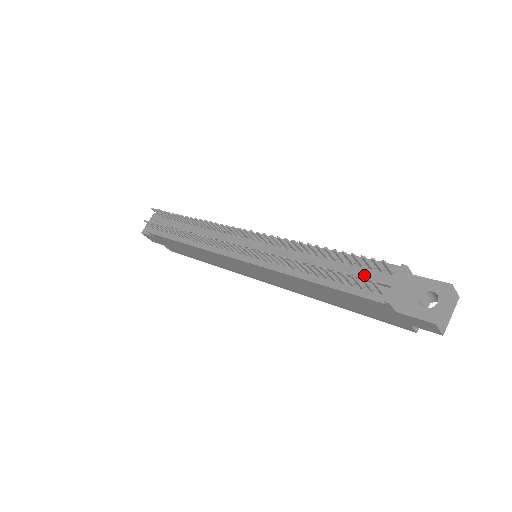
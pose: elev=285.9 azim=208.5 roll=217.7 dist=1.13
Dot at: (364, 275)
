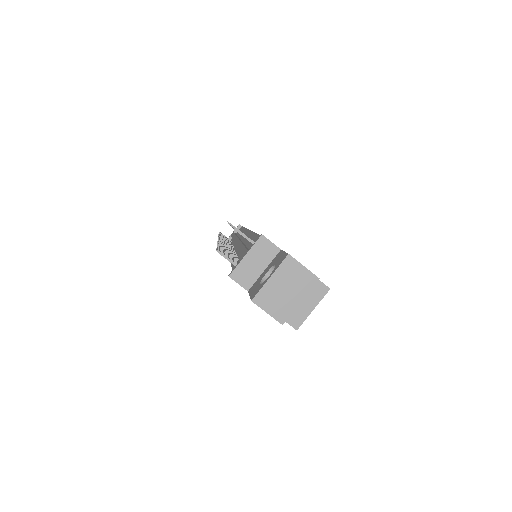
Dot at: (242, 251)
